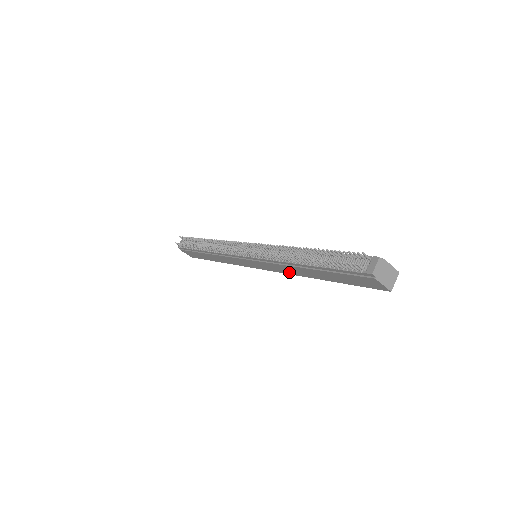
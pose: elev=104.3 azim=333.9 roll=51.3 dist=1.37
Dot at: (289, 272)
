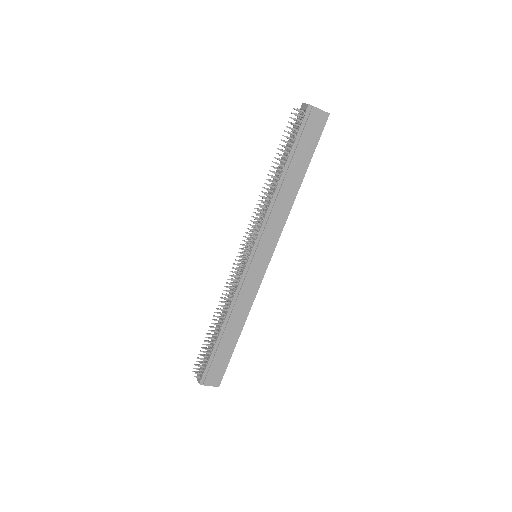
Dot at: (283, 218)
